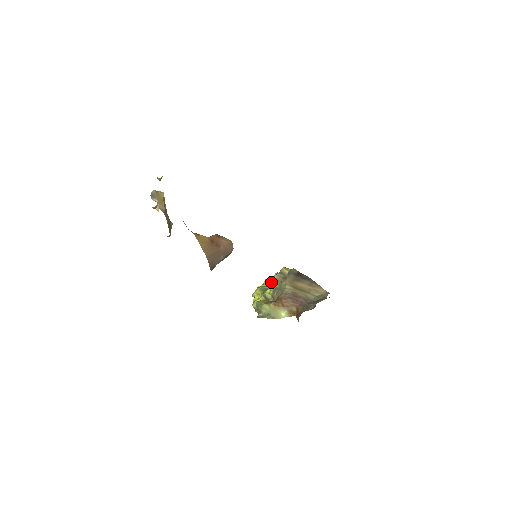
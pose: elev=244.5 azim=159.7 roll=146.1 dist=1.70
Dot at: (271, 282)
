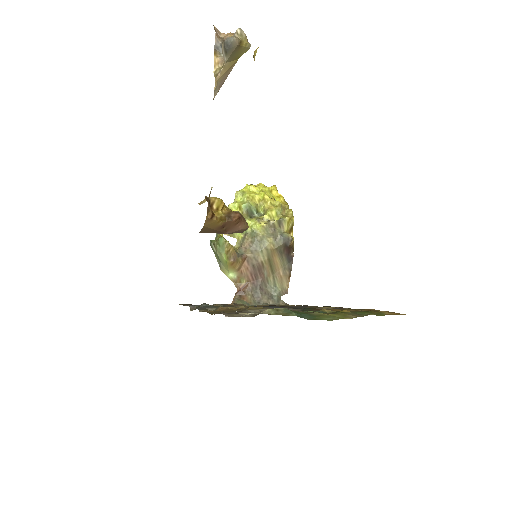
Dot at: (265, 208)
